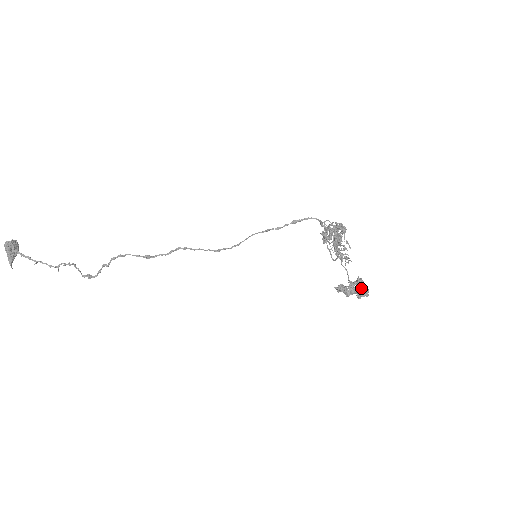
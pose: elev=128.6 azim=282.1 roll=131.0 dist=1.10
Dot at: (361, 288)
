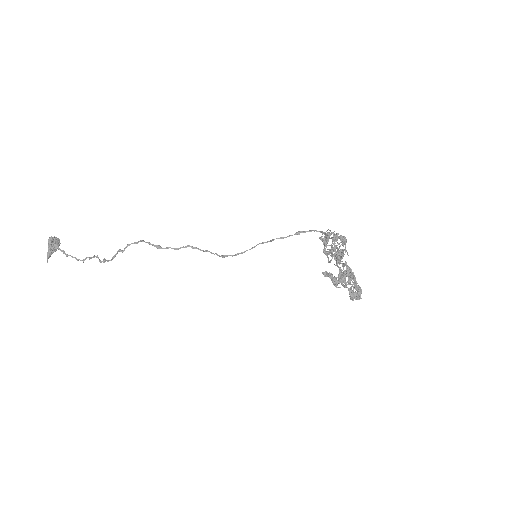
Dot at: (350, 278)
